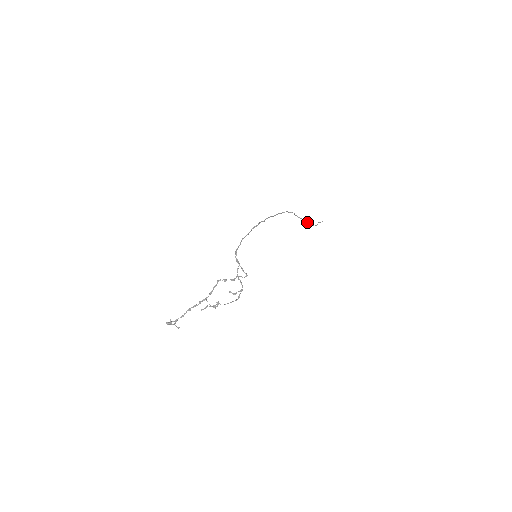
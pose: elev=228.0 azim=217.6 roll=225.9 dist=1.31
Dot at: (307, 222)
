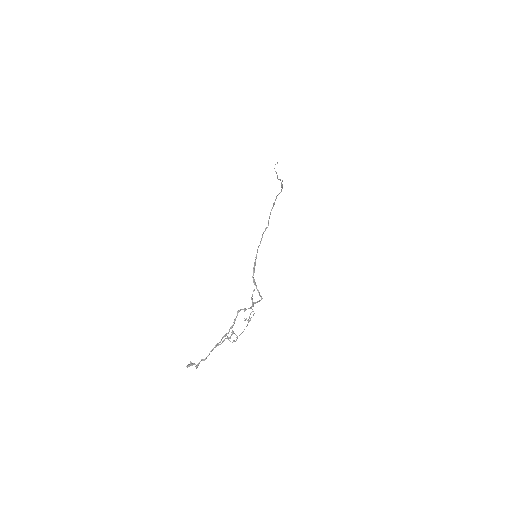
Dot at: (281, 184)
